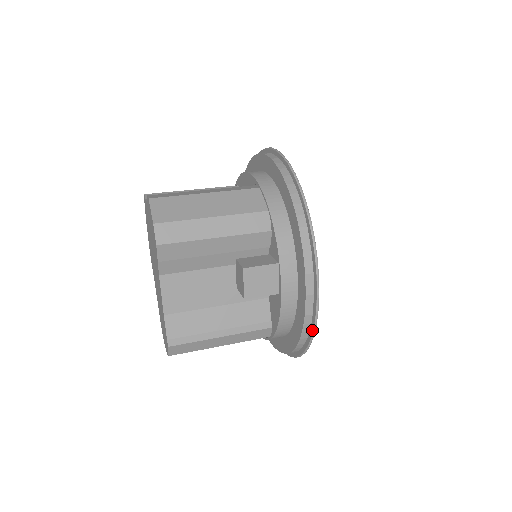
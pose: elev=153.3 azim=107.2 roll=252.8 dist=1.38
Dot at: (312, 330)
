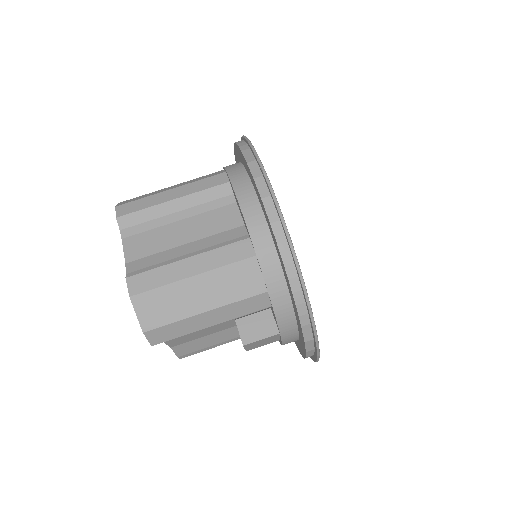
Dot at: (311, 358)
